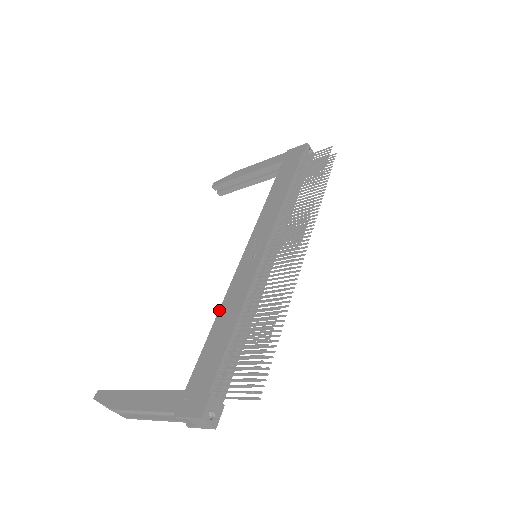
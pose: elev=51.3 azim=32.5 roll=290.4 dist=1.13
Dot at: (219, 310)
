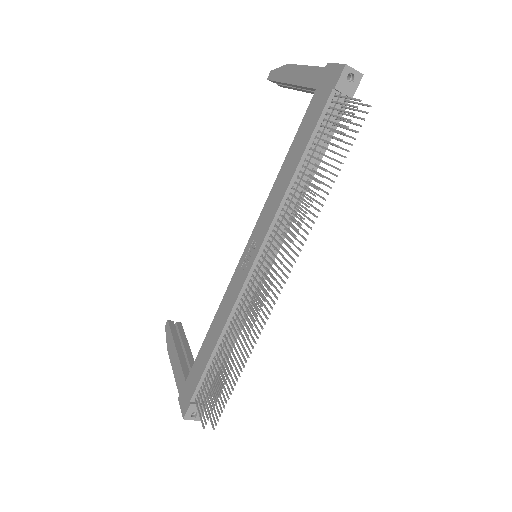
Dot at: (214, 316)
